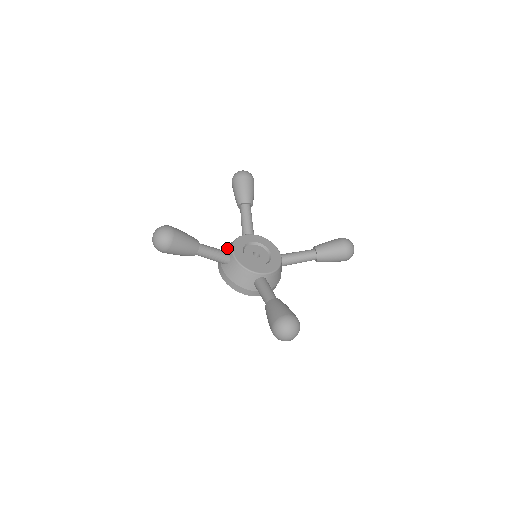
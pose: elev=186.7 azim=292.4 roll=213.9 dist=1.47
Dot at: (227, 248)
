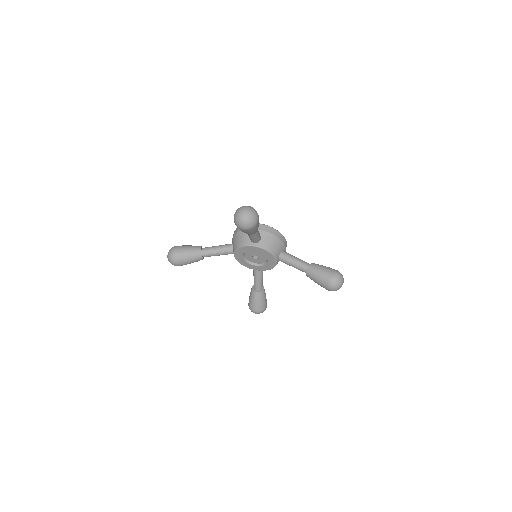
Dot at: (234, 244)
